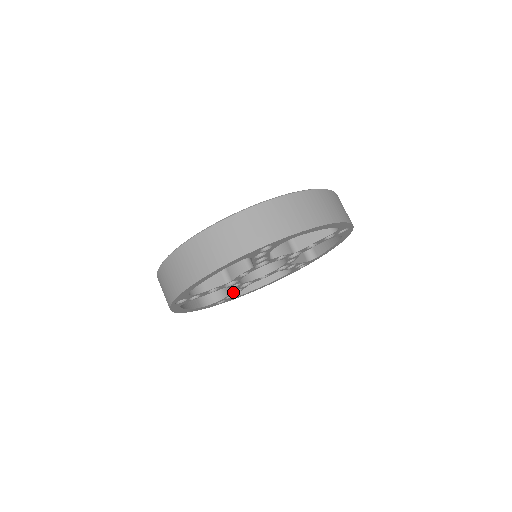
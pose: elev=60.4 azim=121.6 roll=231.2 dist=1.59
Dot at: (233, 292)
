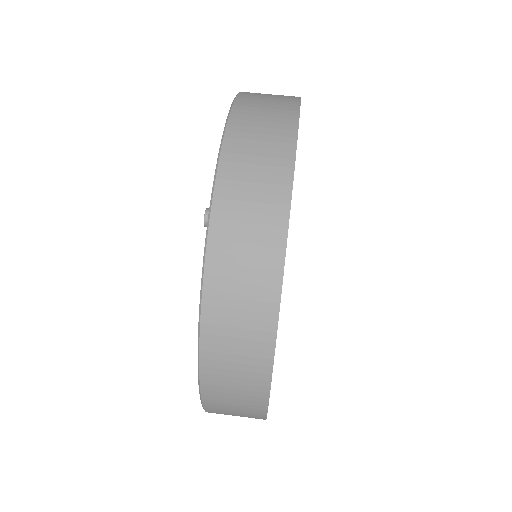
Dot at: occluded
